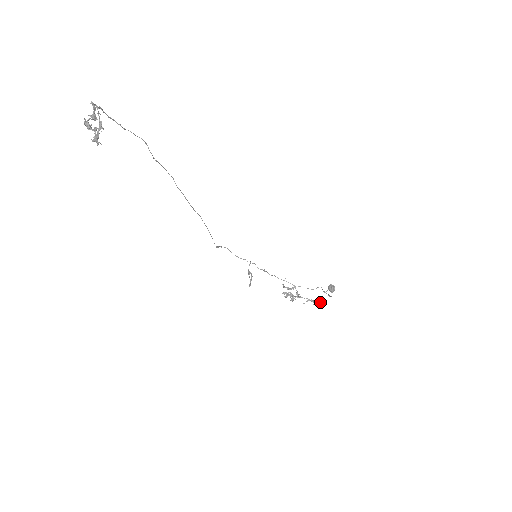
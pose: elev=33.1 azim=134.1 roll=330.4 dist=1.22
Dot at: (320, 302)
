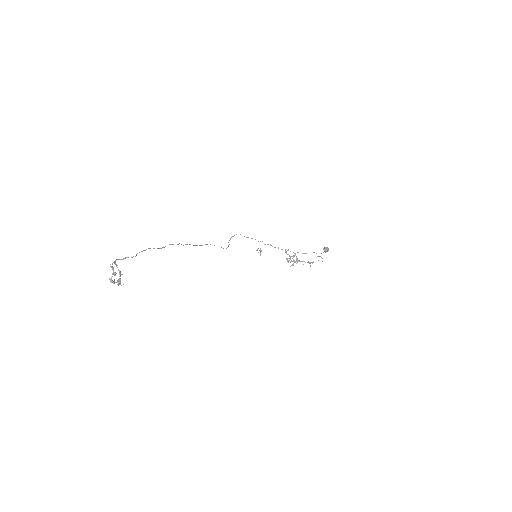
Dot at: occluded
